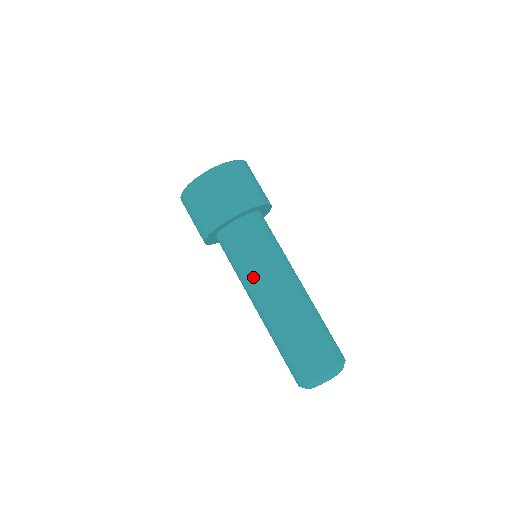
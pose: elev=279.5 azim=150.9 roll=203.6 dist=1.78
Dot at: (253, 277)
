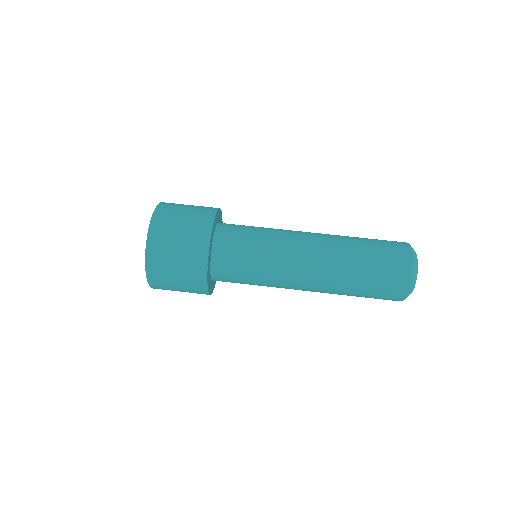
Dot at: (279, 248)
